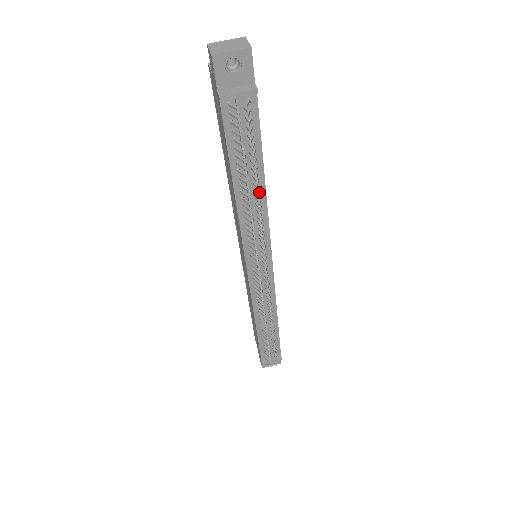
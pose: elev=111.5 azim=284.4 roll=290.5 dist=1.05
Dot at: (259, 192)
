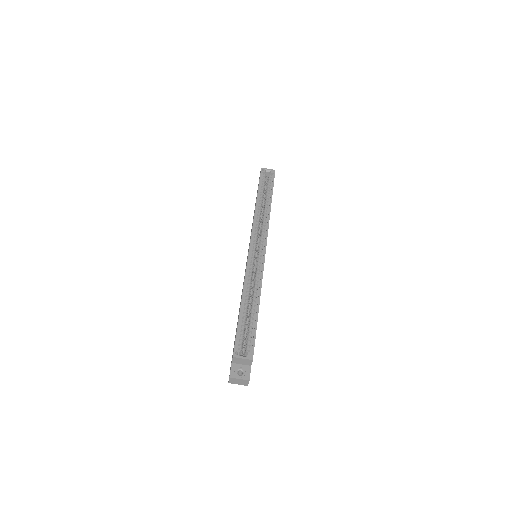
Dot at: occluded
